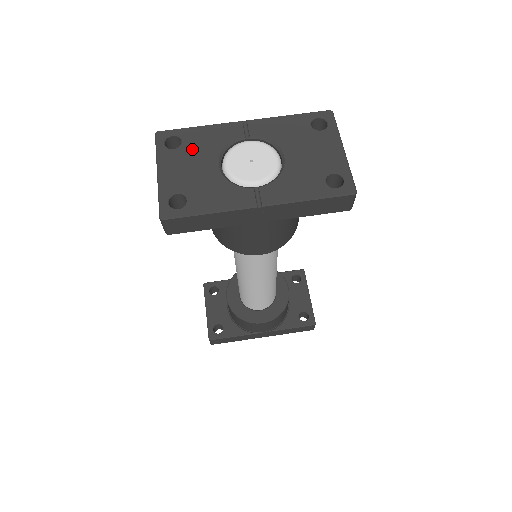
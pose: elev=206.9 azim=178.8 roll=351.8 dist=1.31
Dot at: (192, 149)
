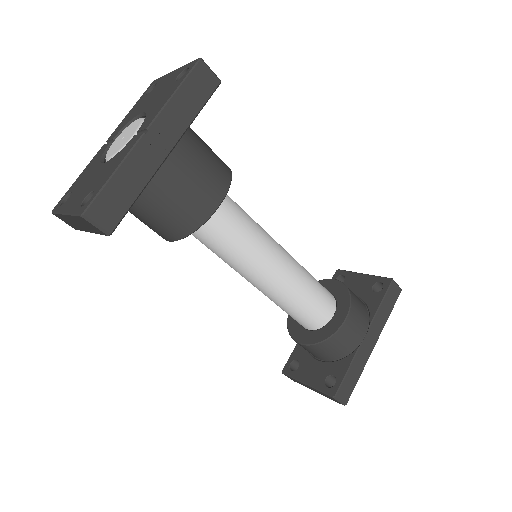
Dot at: (80, 184)
